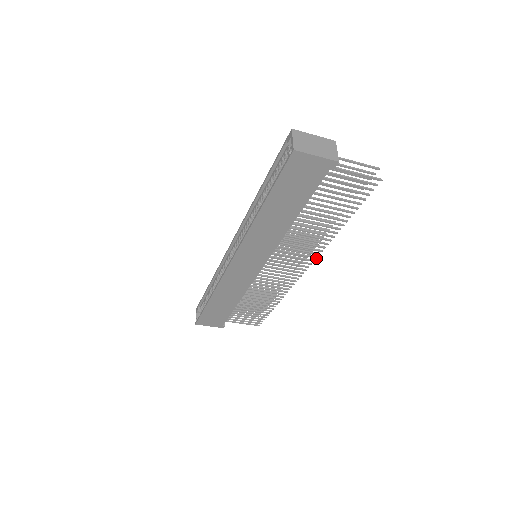
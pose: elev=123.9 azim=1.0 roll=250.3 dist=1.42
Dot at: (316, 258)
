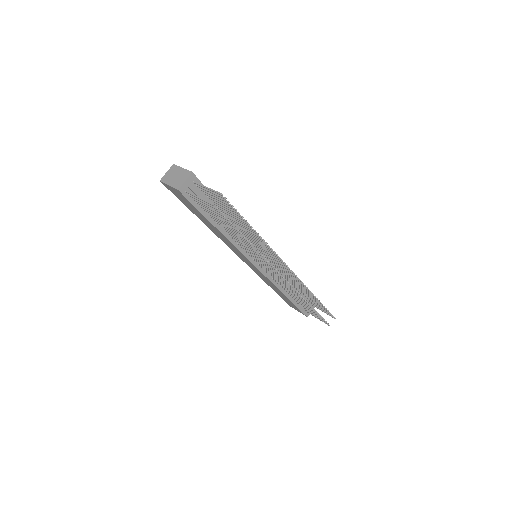
Dot at: (273, 267)
